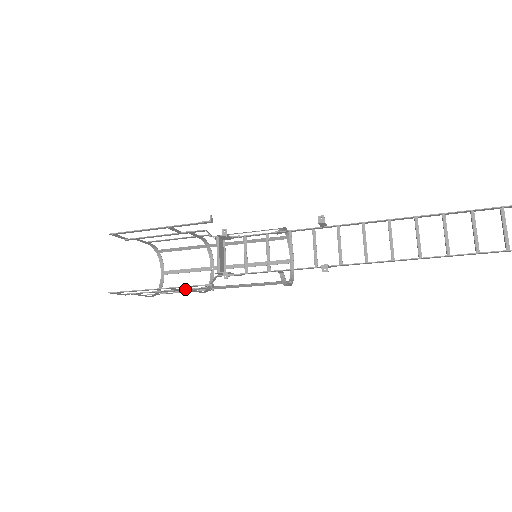
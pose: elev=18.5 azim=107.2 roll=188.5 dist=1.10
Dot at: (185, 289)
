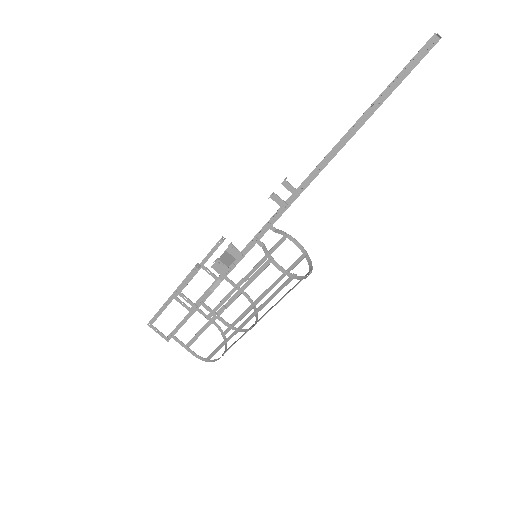
Dot at: (197, 303)
